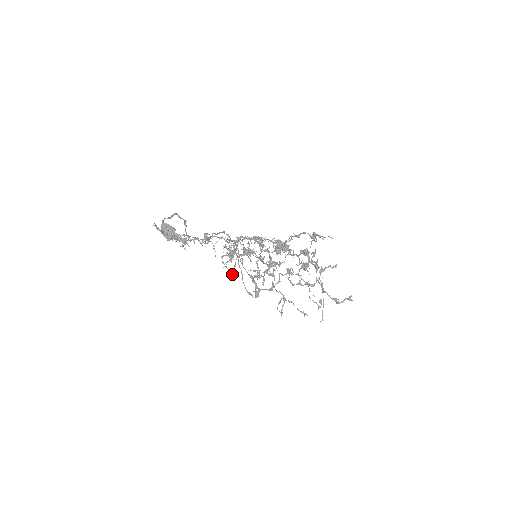
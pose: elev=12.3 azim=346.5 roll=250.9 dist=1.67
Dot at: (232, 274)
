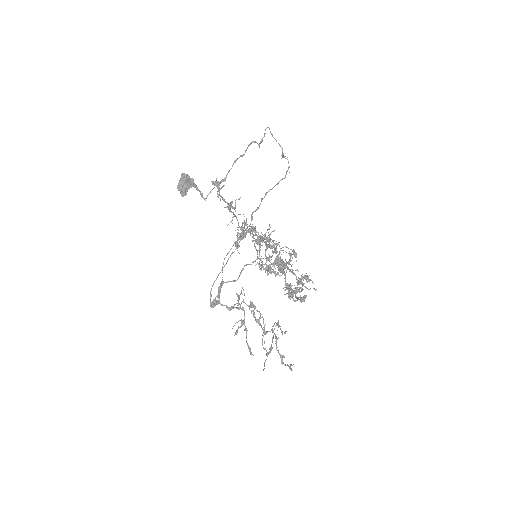
Dot at: occluded
